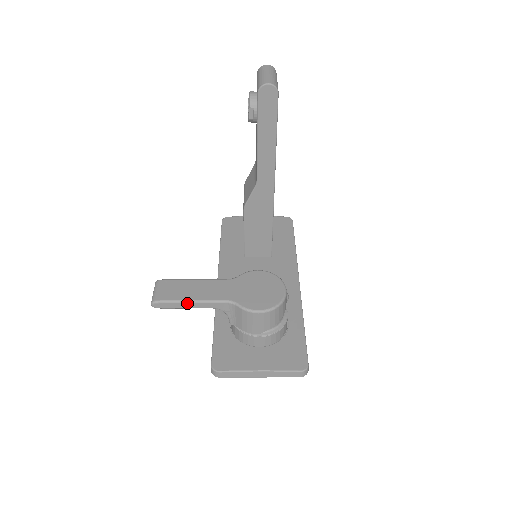
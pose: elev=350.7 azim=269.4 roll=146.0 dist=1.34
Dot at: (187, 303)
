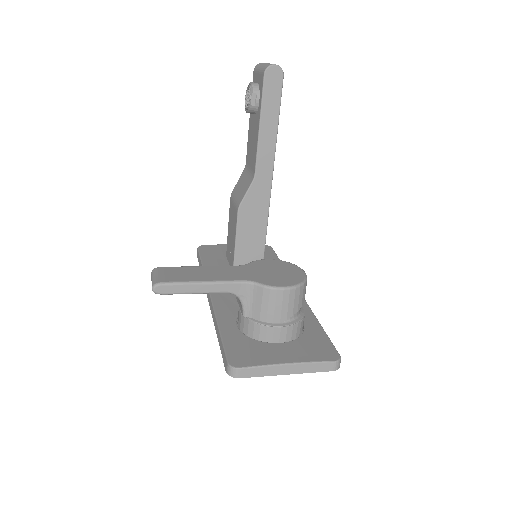
Dot at: (197, 285)
